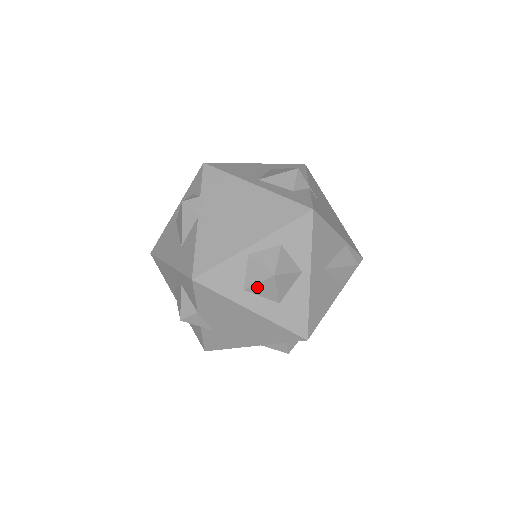
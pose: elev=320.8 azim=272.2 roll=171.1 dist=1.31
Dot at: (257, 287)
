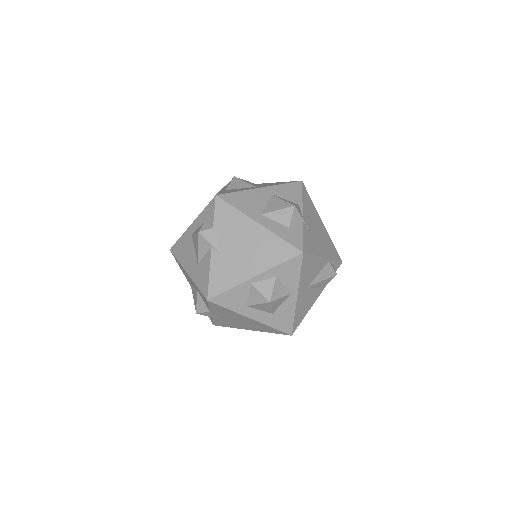
Dot at: (256, 306)
